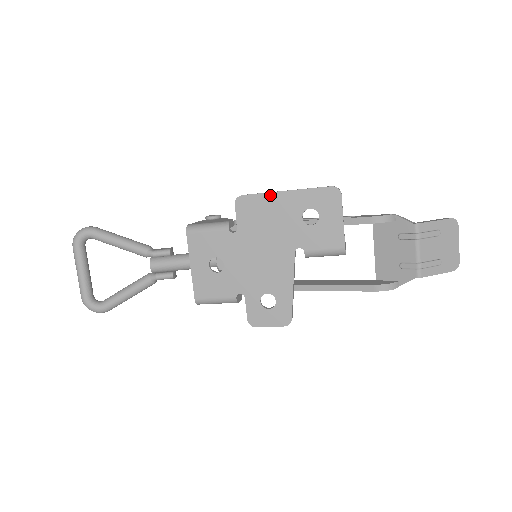
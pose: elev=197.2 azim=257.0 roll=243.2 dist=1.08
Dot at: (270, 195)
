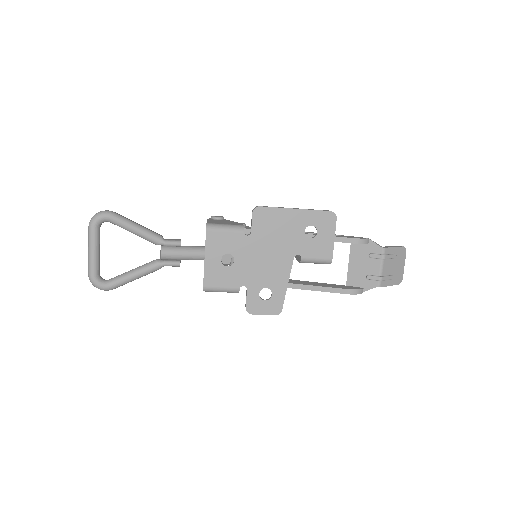
Dot at: (283, 210)
